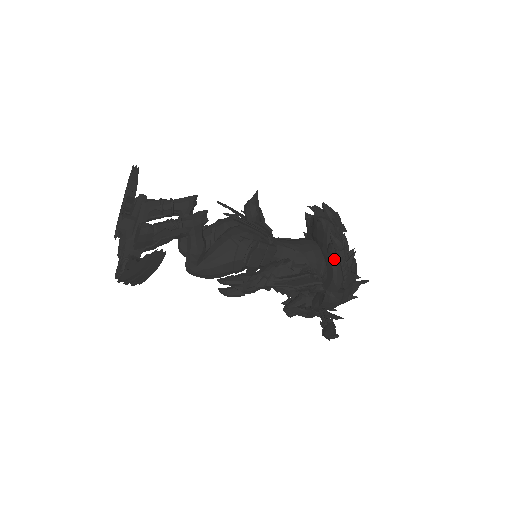
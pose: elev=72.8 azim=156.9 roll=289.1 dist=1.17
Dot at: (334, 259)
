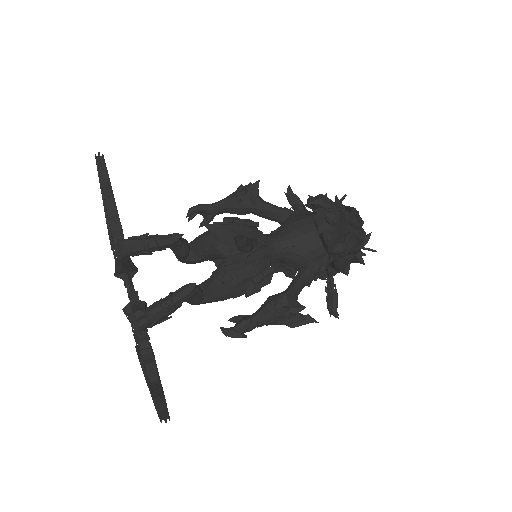
Dot at: (336, 261)
